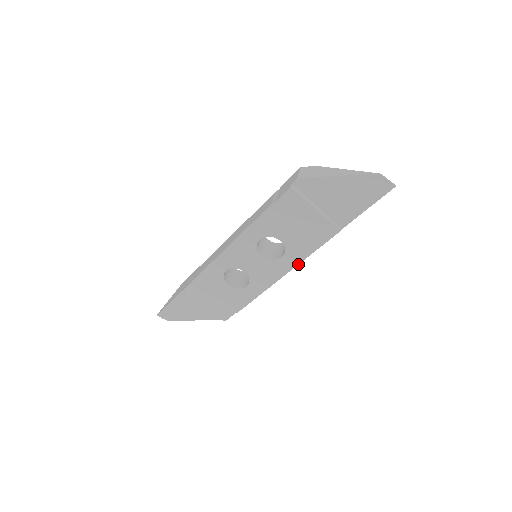
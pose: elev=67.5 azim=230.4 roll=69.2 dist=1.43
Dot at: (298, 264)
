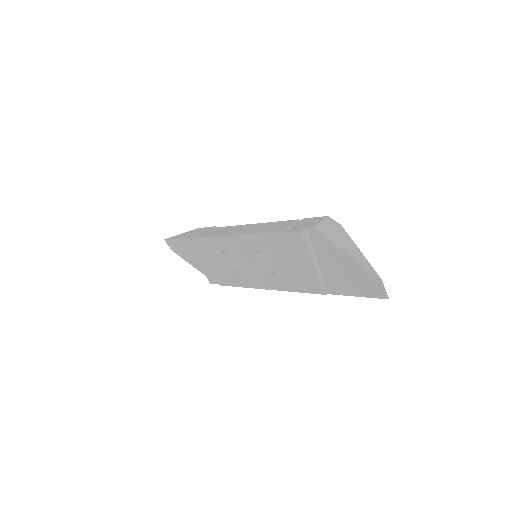
Dot at: (281, 290)
